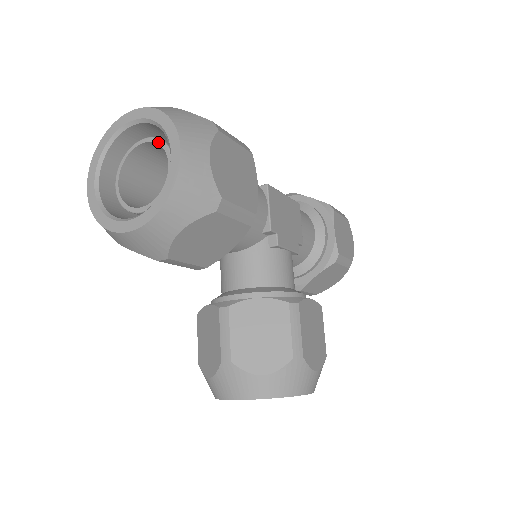
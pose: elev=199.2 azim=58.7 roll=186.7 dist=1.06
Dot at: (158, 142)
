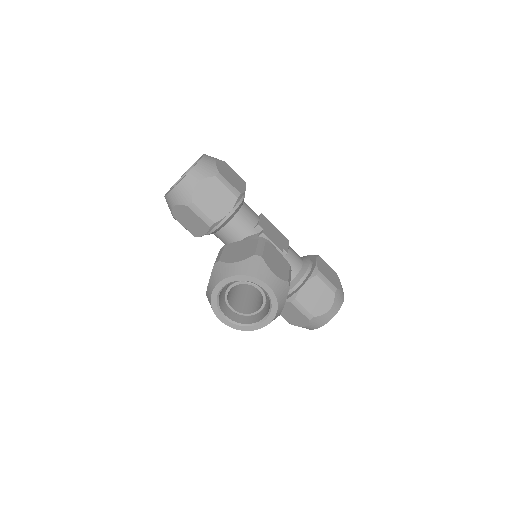
Dot at: occluded
